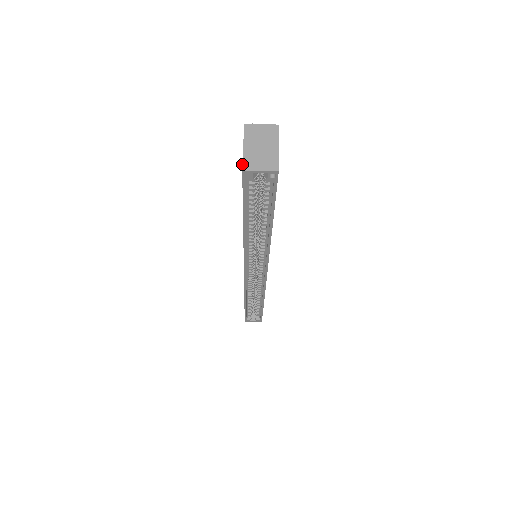
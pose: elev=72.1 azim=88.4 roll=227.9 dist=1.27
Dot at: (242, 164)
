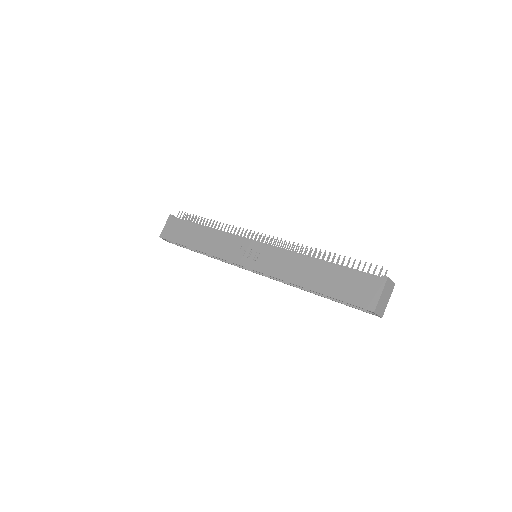
Dot at: (376, 308)
